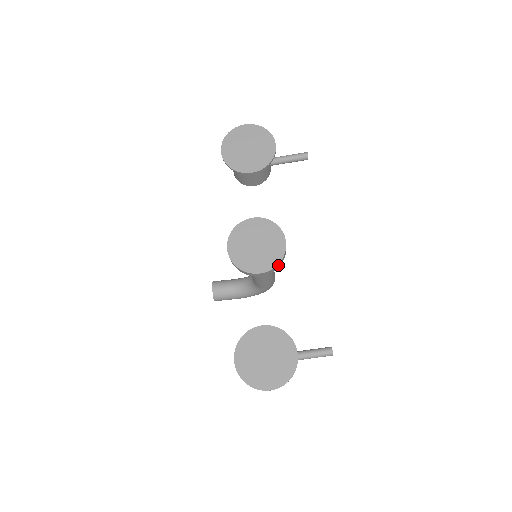
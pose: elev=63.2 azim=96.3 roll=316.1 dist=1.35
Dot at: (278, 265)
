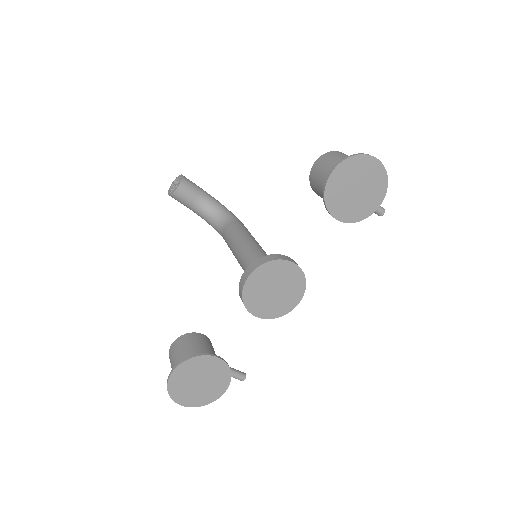
Dot at: (274, 315)
